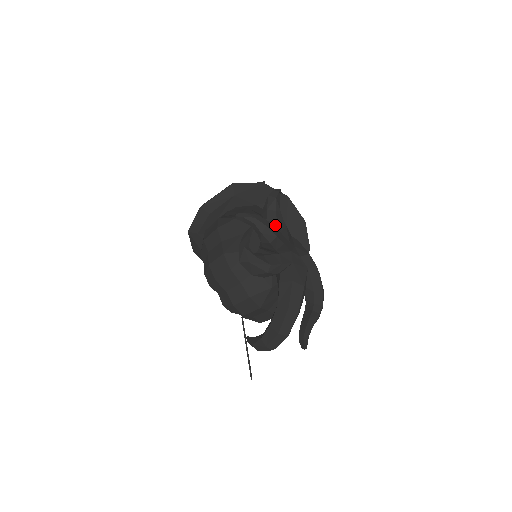
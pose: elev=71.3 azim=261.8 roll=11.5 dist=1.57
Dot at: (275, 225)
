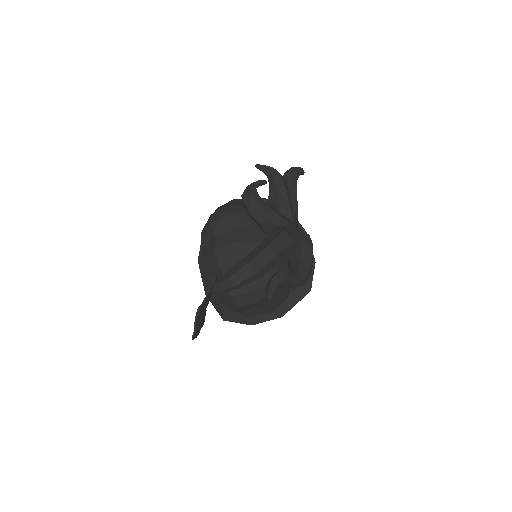
Dot at: (288, 186)
